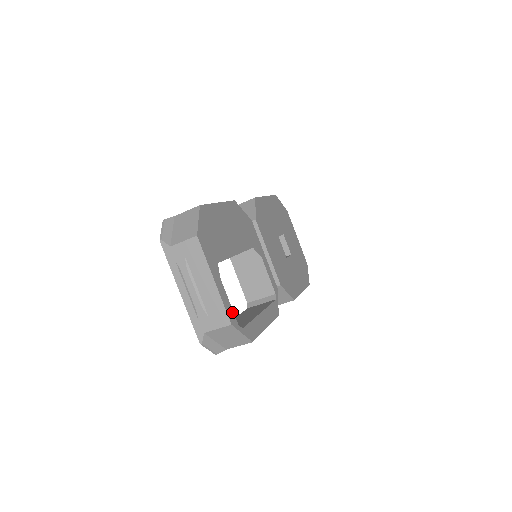
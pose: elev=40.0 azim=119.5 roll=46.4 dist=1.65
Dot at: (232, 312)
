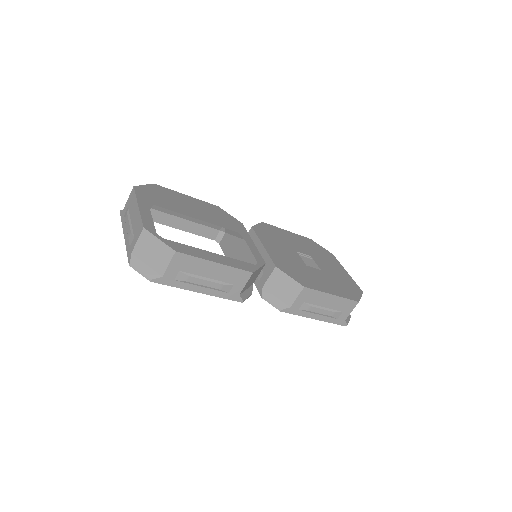
Dot at: (152, 226)
